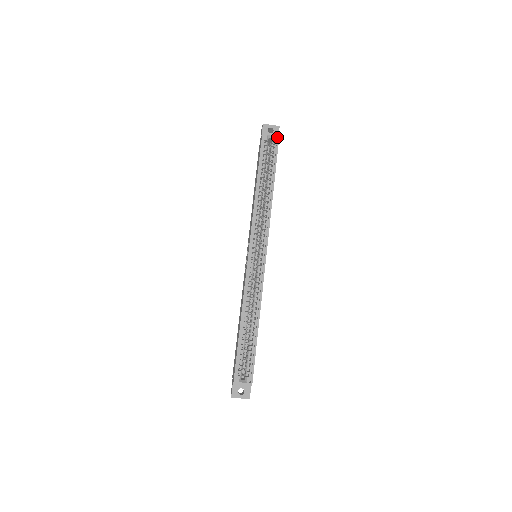
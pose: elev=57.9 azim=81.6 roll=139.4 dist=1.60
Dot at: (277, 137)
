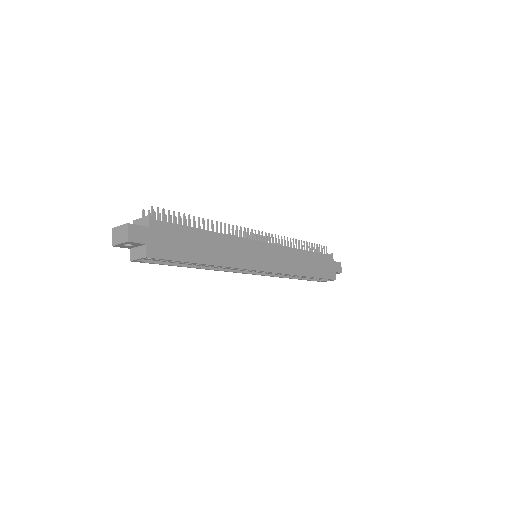
Dot at: (146, 256)
